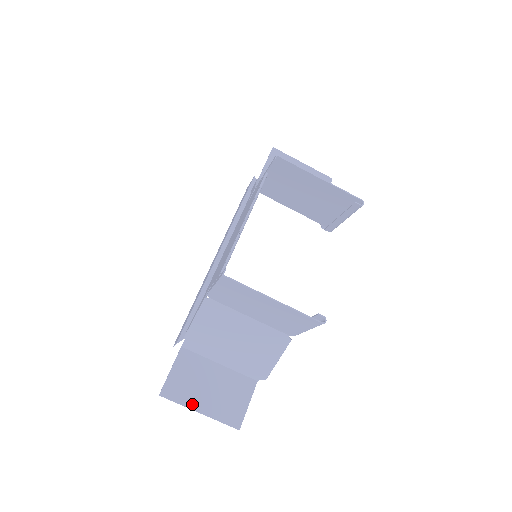
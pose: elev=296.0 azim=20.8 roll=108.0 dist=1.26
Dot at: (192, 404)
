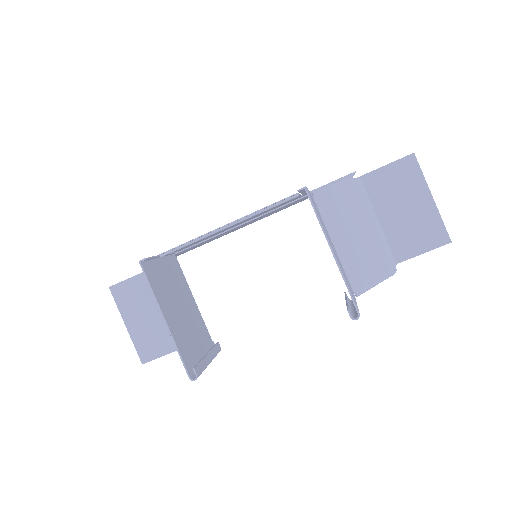
Dot at: (125, 315)
